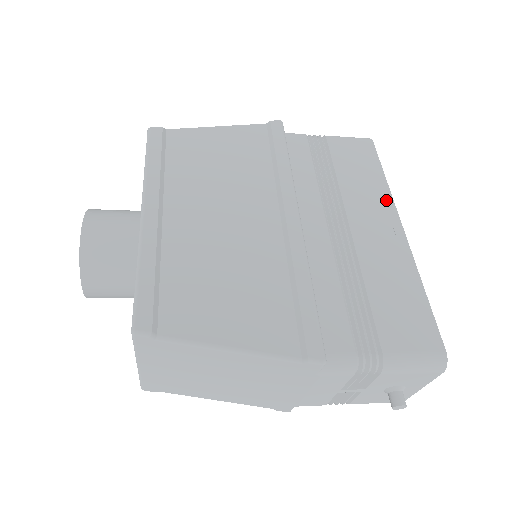
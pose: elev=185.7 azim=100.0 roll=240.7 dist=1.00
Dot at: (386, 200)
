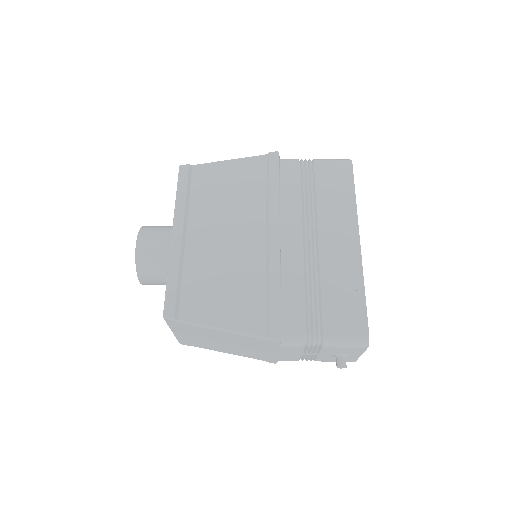
Dot at: (351, 217)
